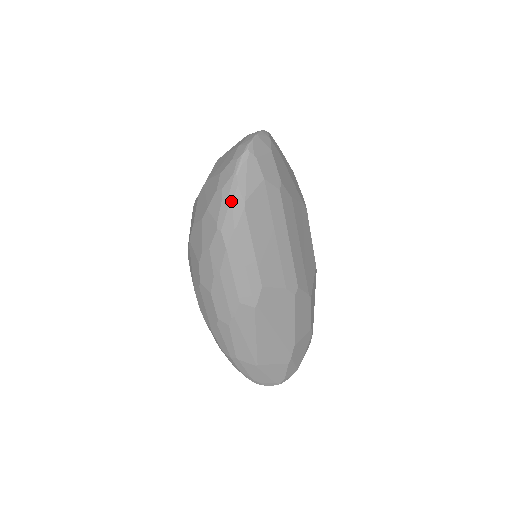
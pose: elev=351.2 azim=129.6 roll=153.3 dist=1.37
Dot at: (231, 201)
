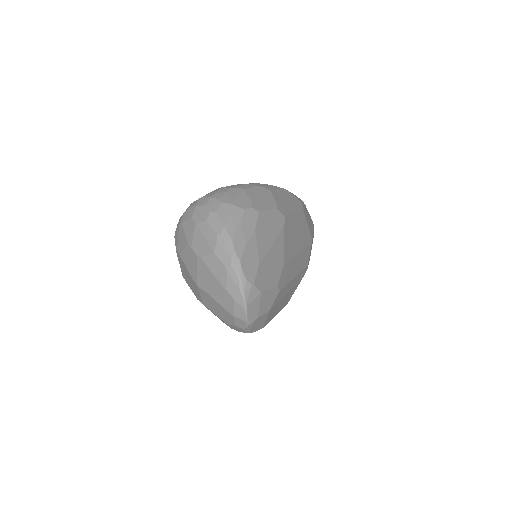
Dot at: occluded
